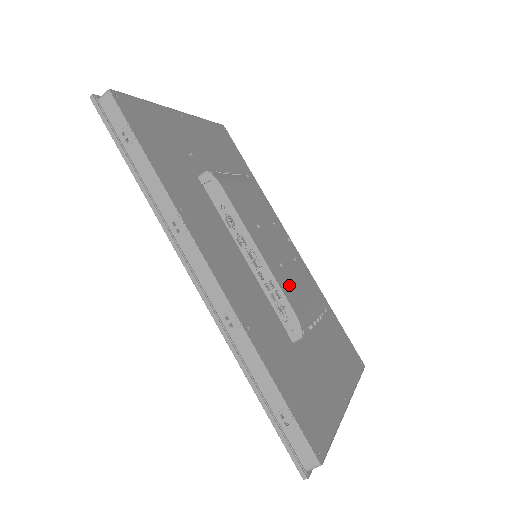
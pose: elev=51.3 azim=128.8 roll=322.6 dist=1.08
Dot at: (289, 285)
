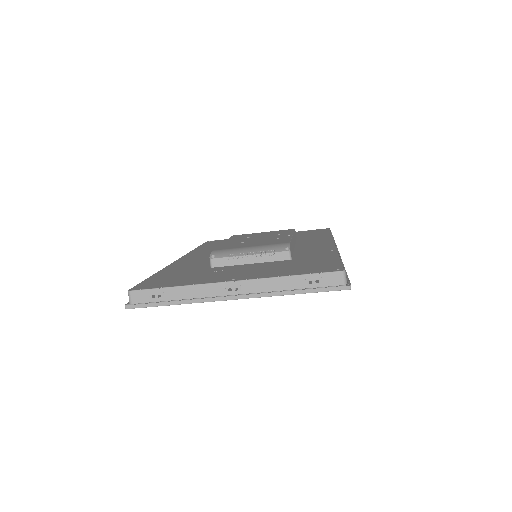
Dot at: (234, 245)
